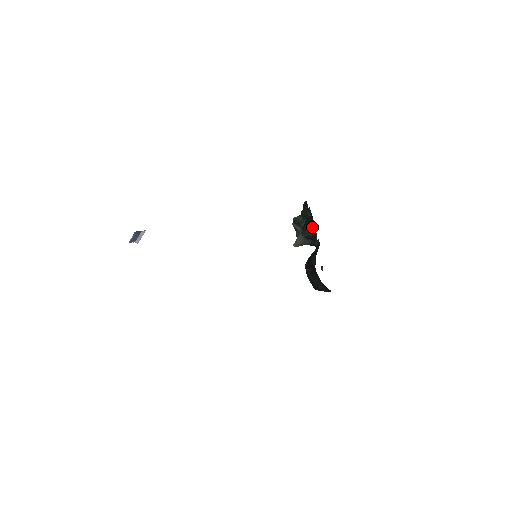
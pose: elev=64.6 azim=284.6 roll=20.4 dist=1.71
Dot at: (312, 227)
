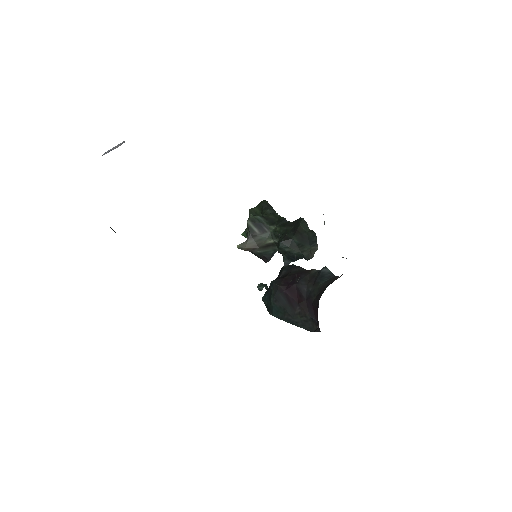
Dot at: (308, 246)
